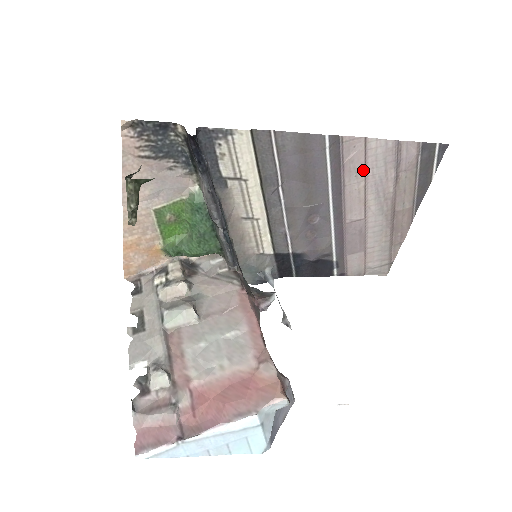
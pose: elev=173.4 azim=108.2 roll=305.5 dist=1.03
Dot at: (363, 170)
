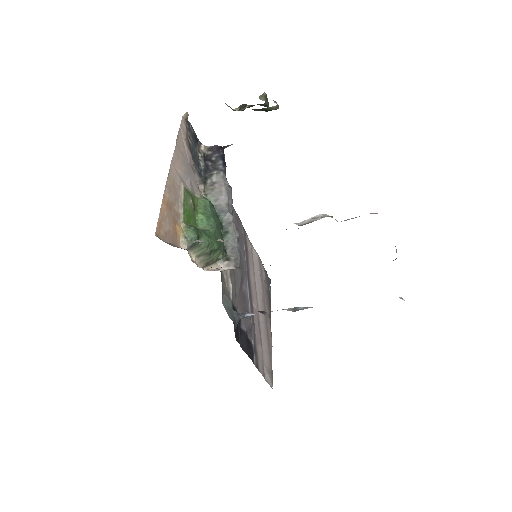
Dot at: (253, 266)
